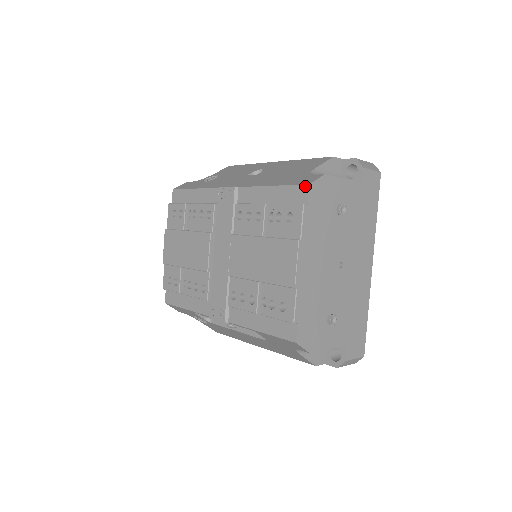
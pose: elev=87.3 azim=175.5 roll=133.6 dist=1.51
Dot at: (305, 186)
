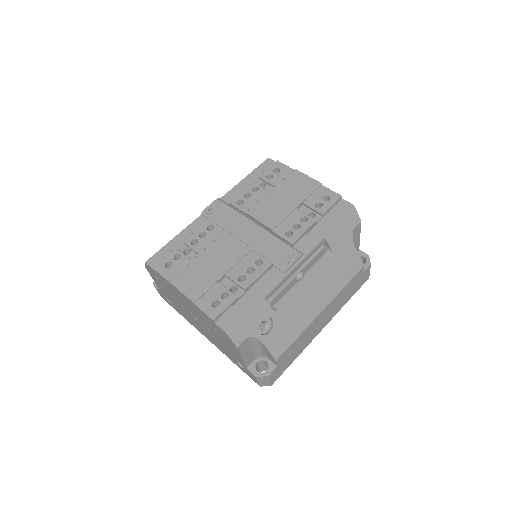
Dot at: (267, 160)
